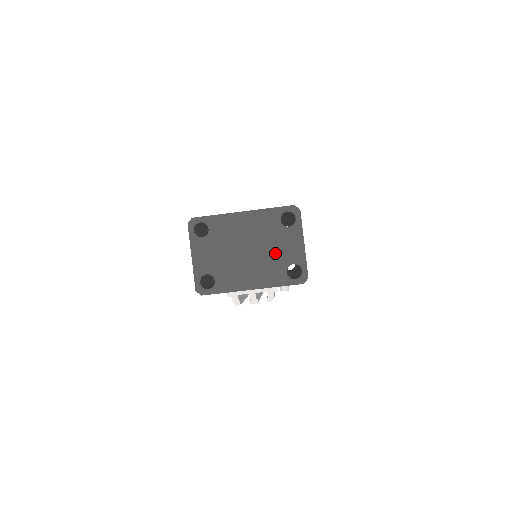
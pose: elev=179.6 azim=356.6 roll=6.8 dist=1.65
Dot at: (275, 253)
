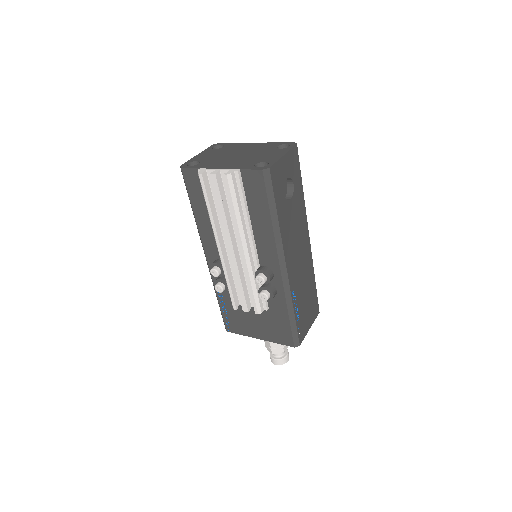
Dot at: (257, 157)
